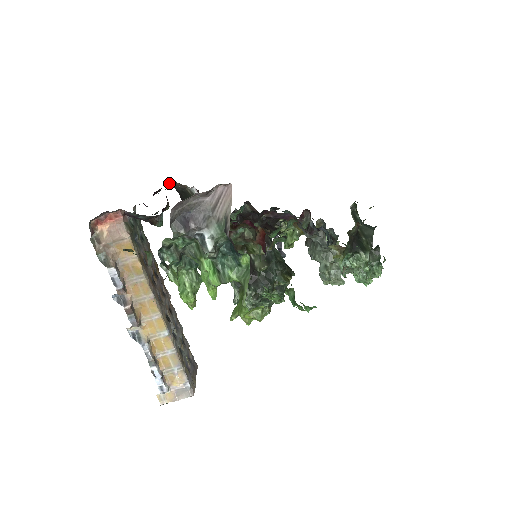
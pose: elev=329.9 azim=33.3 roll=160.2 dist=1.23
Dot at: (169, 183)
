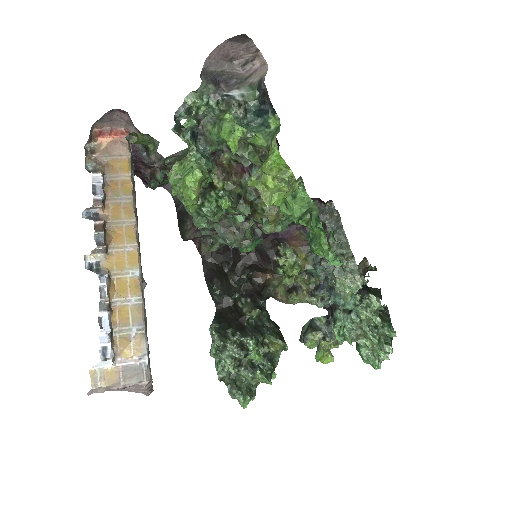
Dot at: (170, 185)
